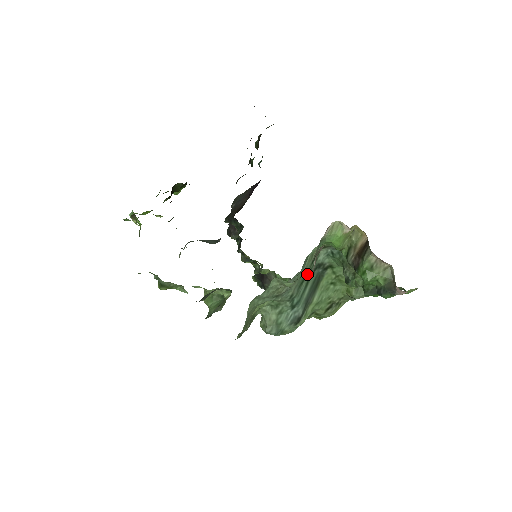
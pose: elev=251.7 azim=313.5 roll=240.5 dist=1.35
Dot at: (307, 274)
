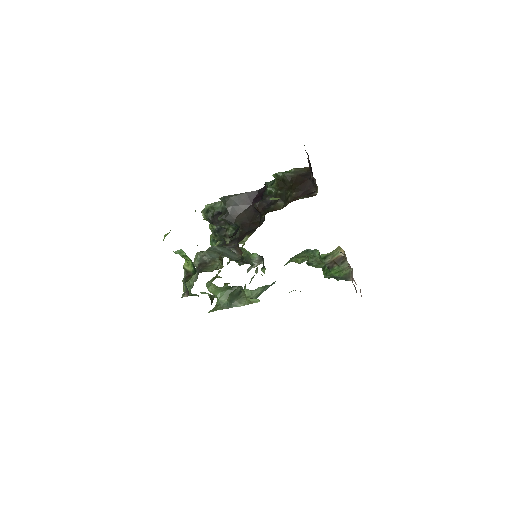
Dot at: occluded
